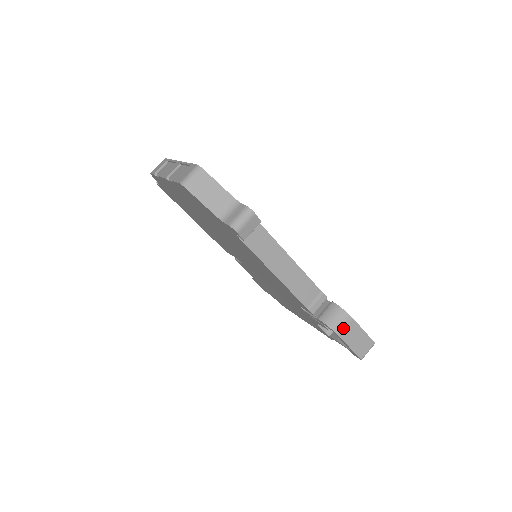
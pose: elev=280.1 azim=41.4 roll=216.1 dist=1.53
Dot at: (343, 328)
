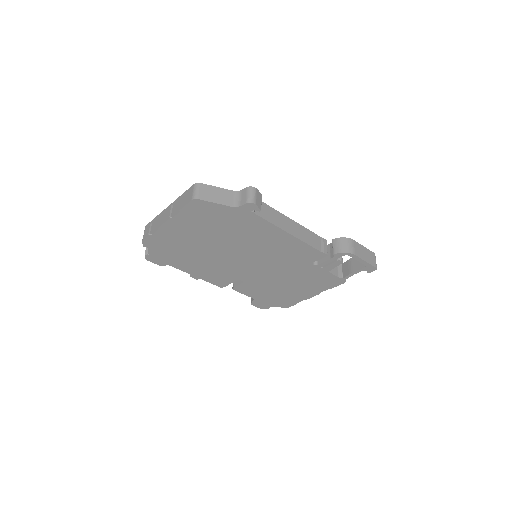
Dot at: (353, 248)
